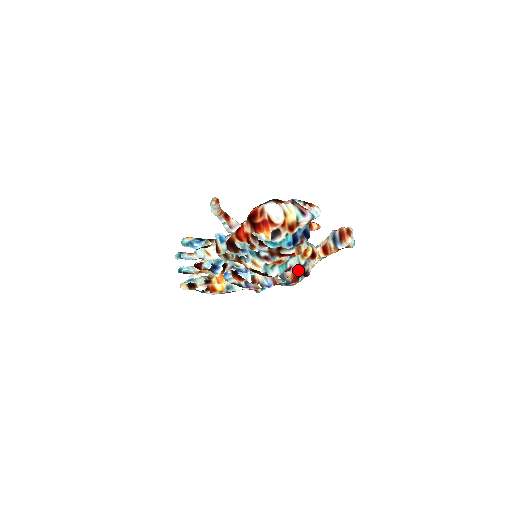
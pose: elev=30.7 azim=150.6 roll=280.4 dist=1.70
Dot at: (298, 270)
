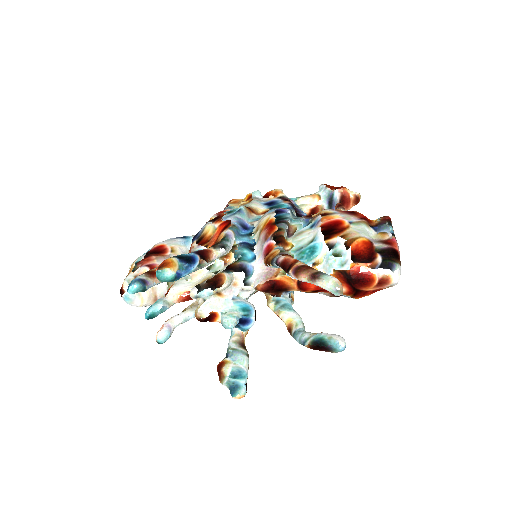
Dot at: occluded
